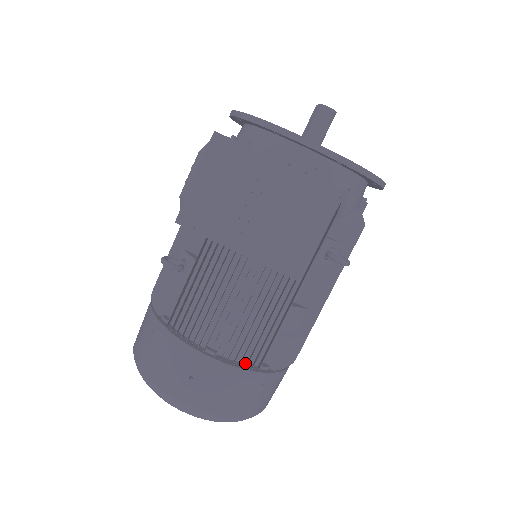
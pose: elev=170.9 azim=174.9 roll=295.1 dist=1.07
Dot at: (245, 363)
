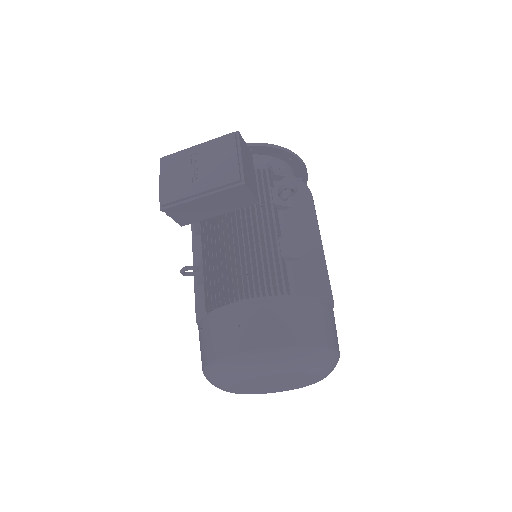
Dot at: occluded
